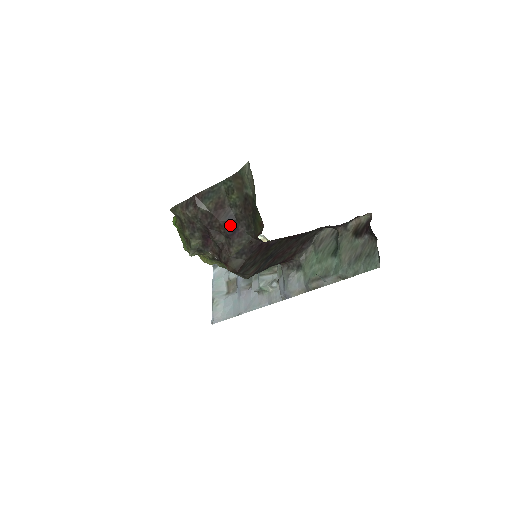
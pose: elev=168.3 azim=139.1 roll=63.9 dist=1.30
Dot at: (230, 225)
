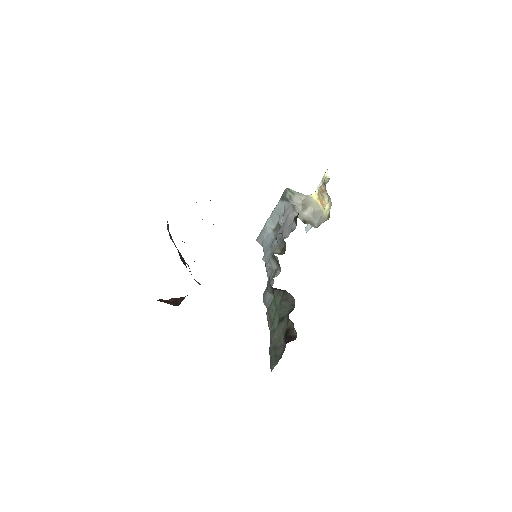
Dot at: (186, 267)
